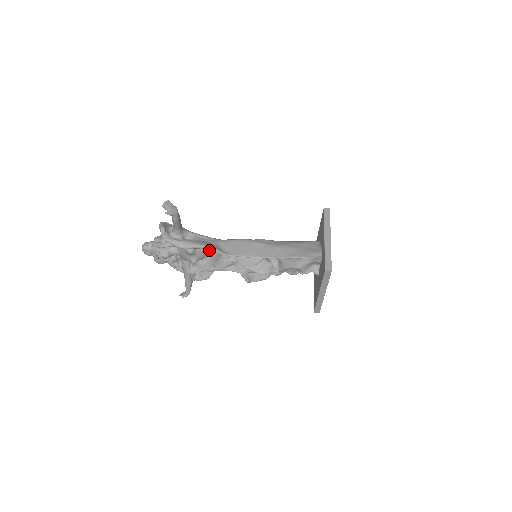
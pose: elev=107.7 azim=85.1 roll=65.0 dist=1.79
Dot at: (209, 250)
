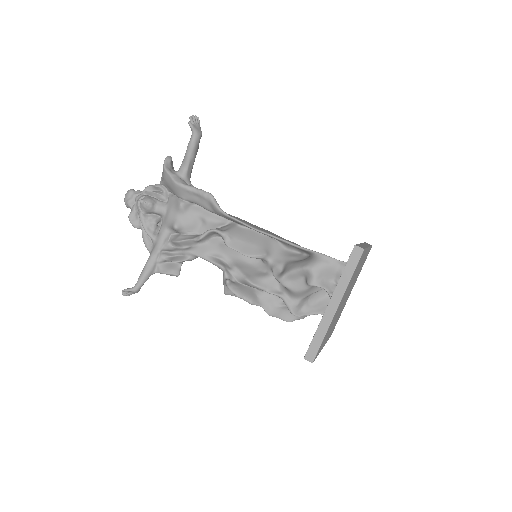
Dot at: (204, 218)
